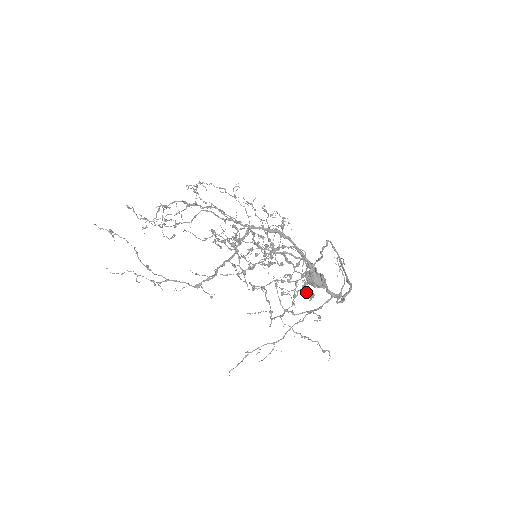
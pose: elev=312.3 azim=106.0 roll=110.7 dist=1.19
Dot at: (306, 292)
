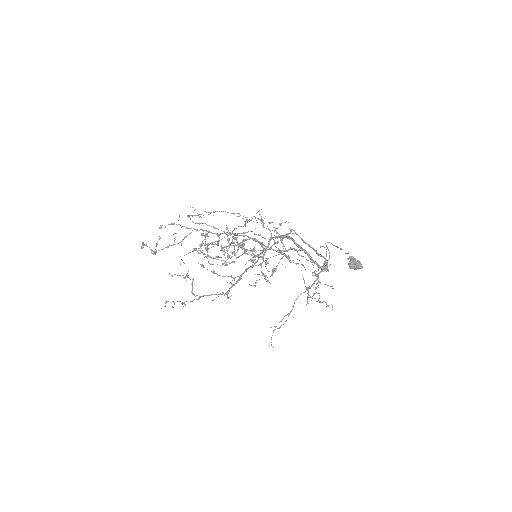
Dot at: occluded
